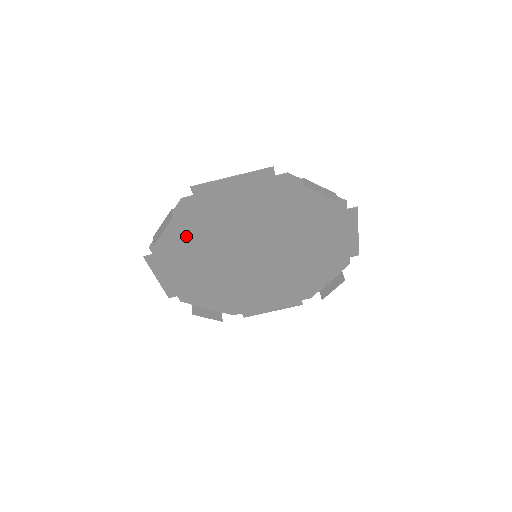
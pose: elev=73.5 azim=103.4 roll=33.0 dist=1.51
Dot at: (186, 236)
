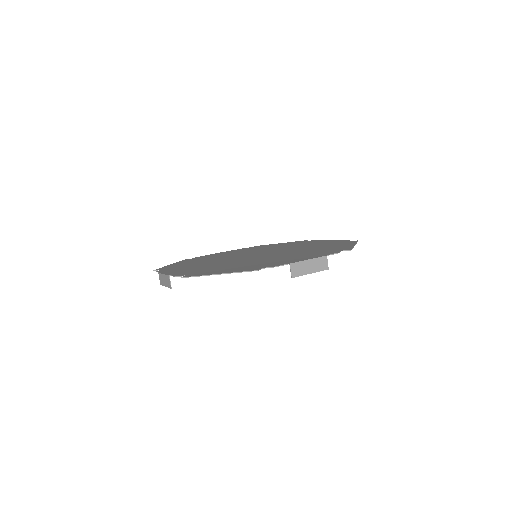
Dot at: occluded
